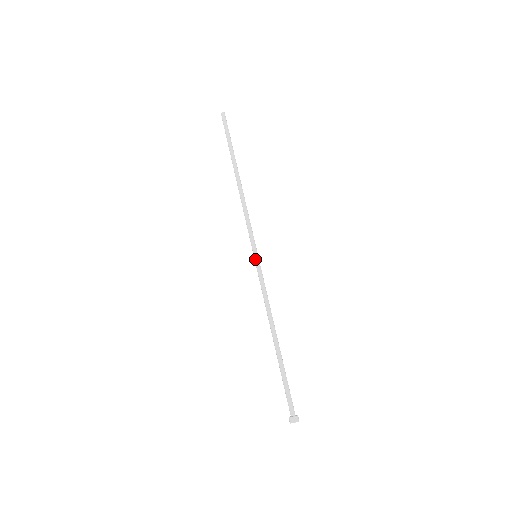
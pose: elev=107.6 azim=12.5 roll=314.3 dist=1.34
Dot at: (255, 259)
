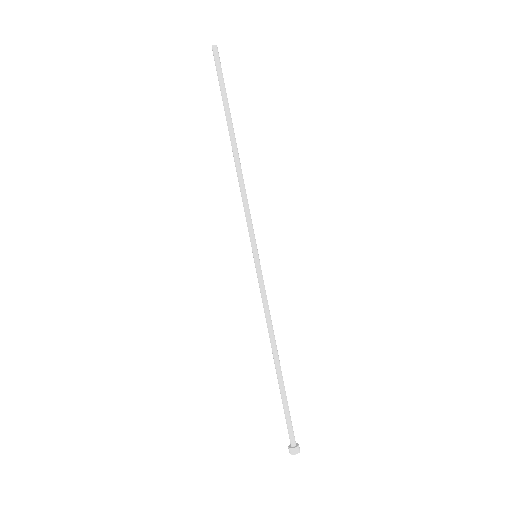
Dot at: (254, 261)
